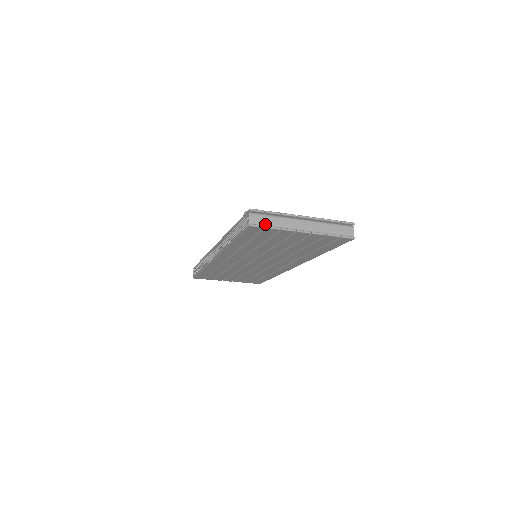
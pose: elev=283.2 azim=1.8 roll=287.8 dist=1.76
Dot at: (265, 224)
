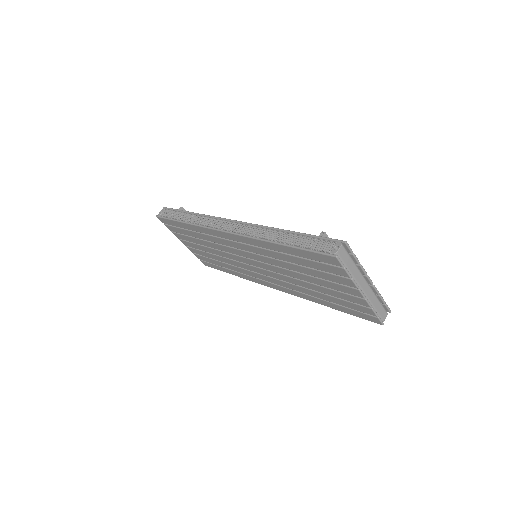
Dot at: (345, 264)
